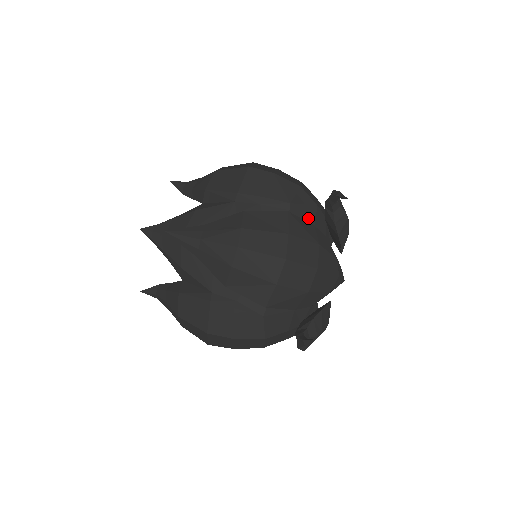
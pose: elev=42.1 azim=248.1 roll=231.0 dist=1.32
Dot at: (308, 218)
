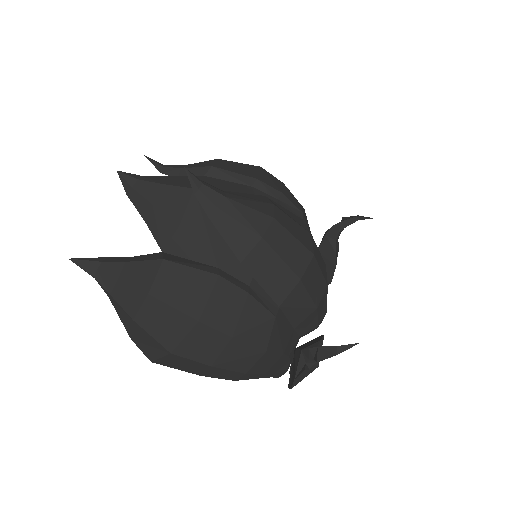
Dot at: occluded
